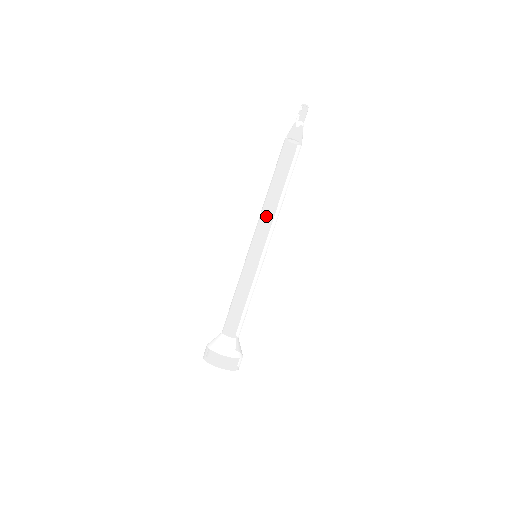
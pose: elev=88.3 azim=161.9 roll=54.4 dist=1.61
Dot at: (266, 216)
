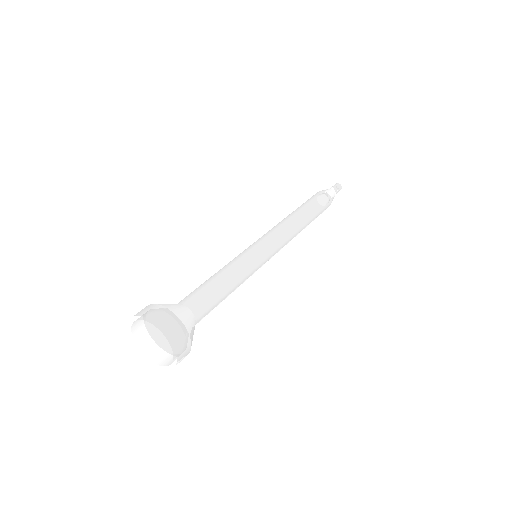
Dot at: (279, 224)
